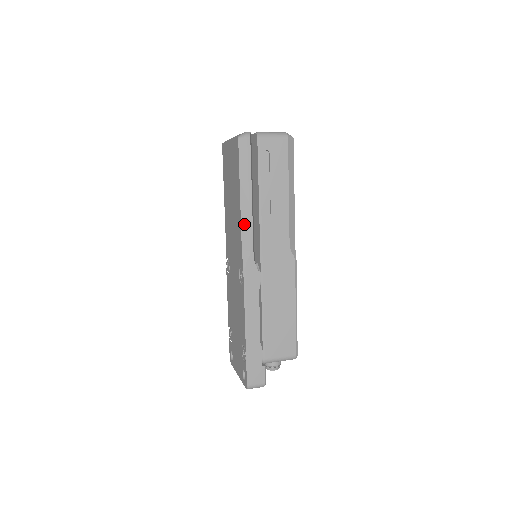
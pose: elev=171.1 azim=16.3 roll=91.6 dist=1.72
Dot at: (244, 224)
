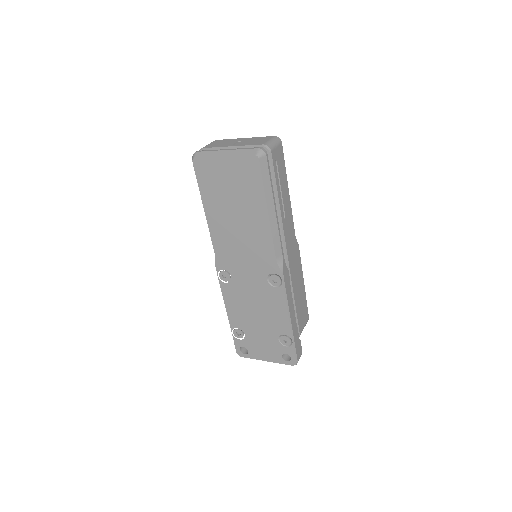
Dot at: (275, 235)
